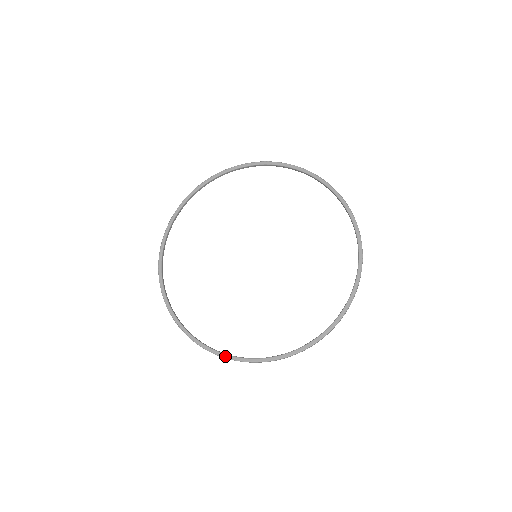
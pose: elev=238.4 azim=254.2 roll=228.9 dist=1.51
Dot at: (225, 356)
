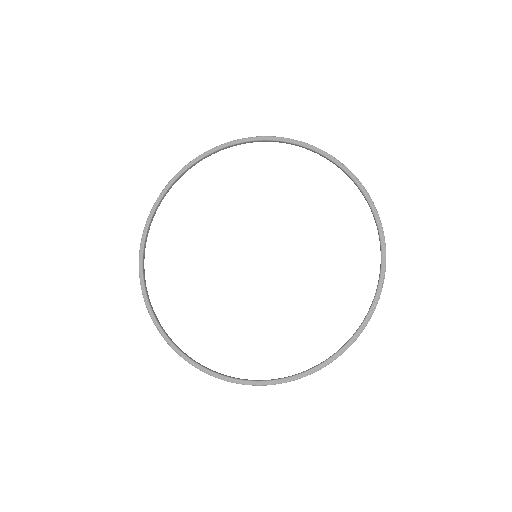
Dot at: (212, 374)
